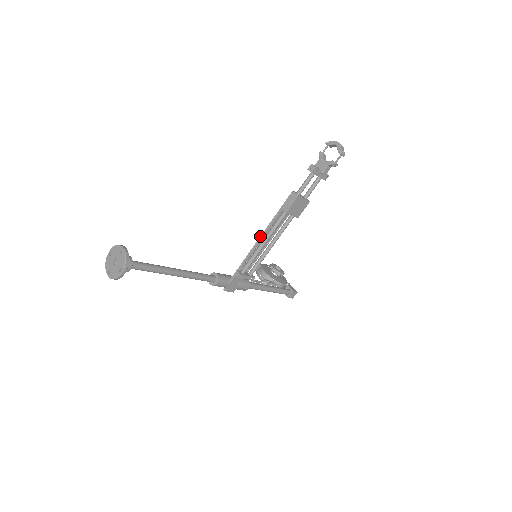
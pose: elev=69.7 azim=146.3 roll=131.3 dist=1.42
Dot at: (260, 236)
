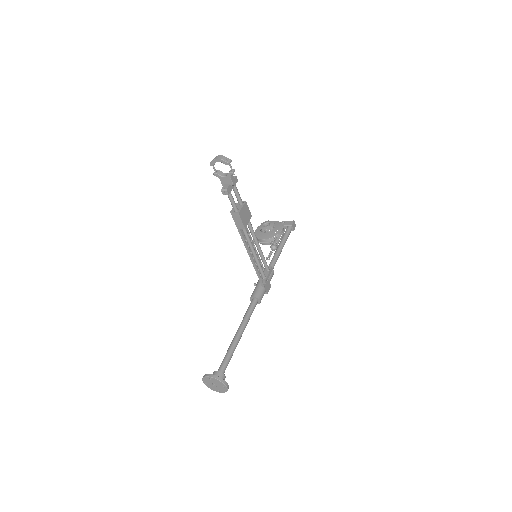
Dot at: (247, 252)
